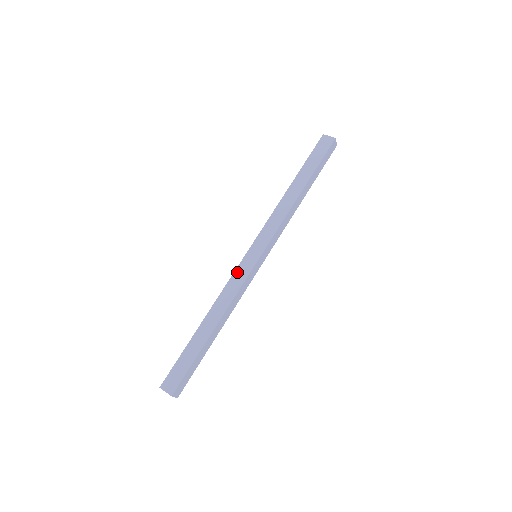
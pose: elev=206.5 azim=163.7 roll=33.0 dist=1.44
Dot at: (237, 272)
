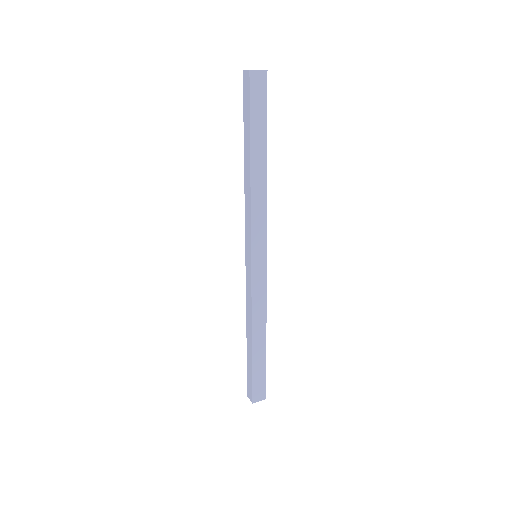
Dot at: (254, 285)
